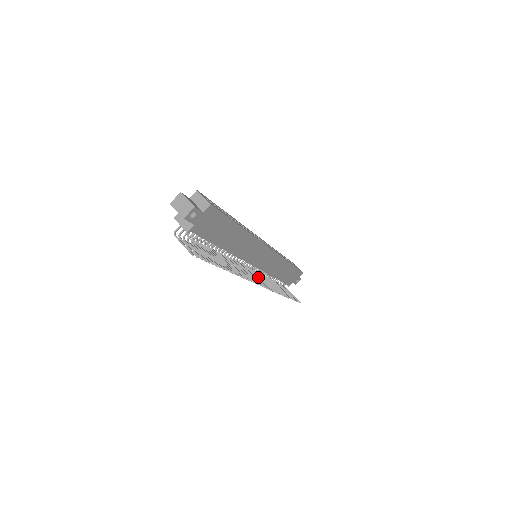
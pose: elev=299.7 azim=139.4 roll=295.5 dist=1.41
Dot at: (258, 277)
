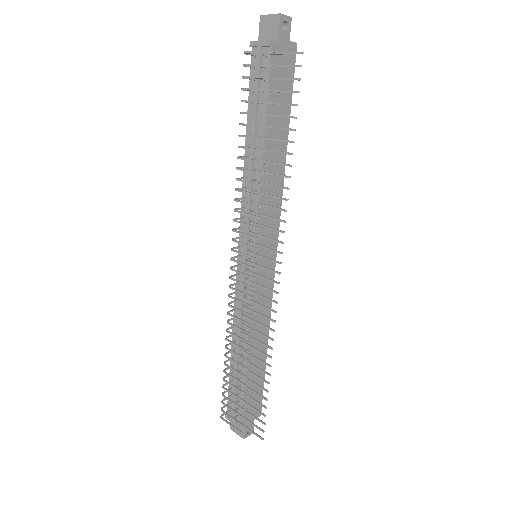
Dot at: occluded
